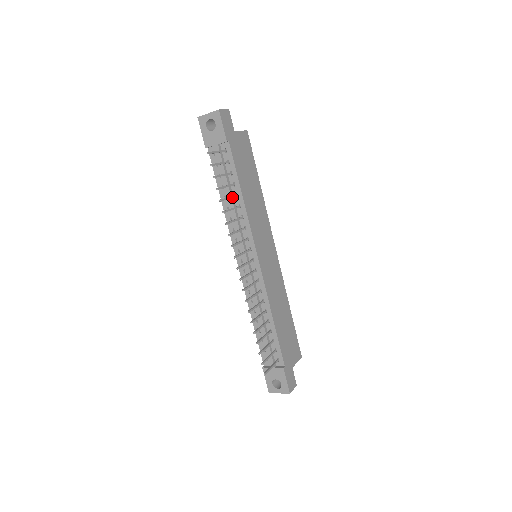
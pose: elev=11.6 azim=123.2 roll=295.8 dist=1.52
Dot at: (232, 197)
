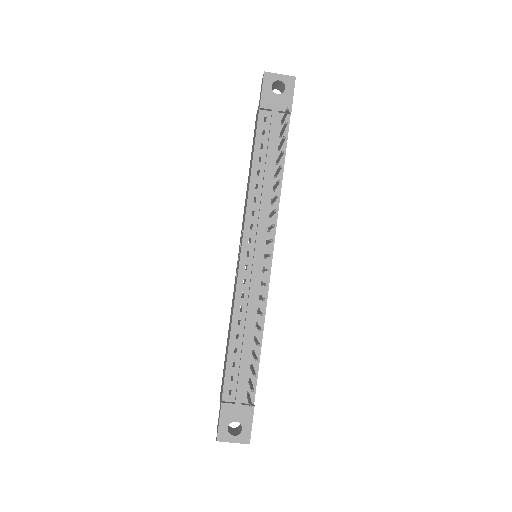
Dot at: (278, 173)
